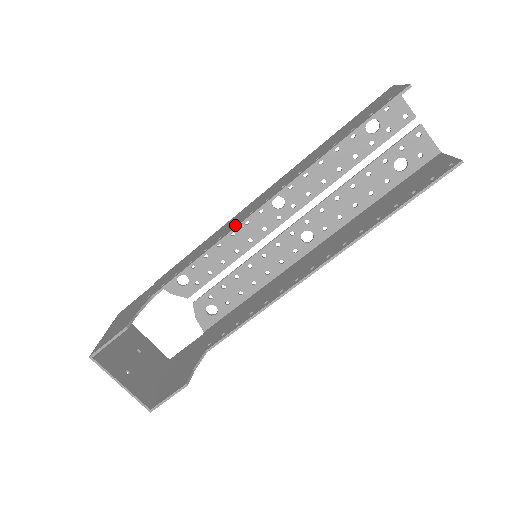
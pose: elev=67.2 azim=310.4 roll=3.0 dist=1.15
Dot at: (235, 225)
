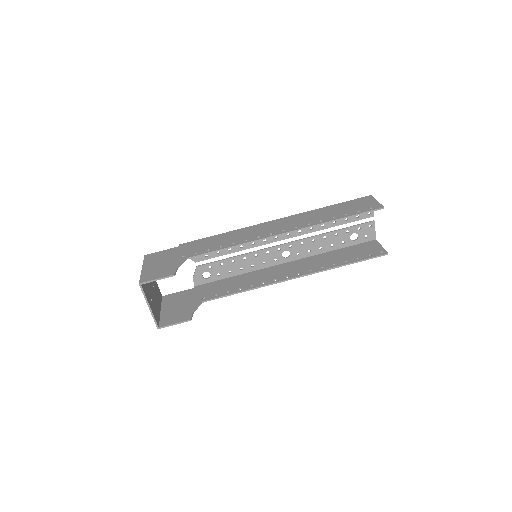
Dot at: (258, 236)
